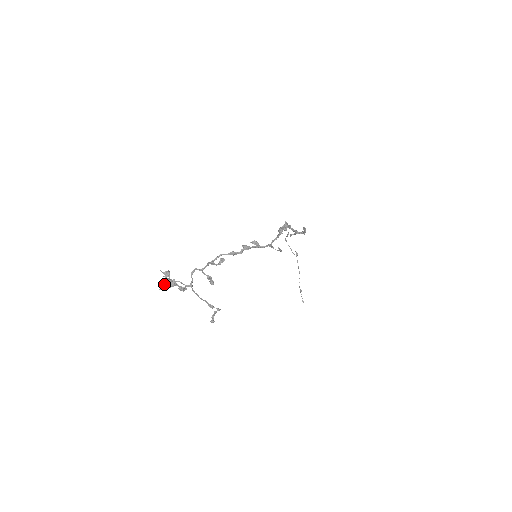
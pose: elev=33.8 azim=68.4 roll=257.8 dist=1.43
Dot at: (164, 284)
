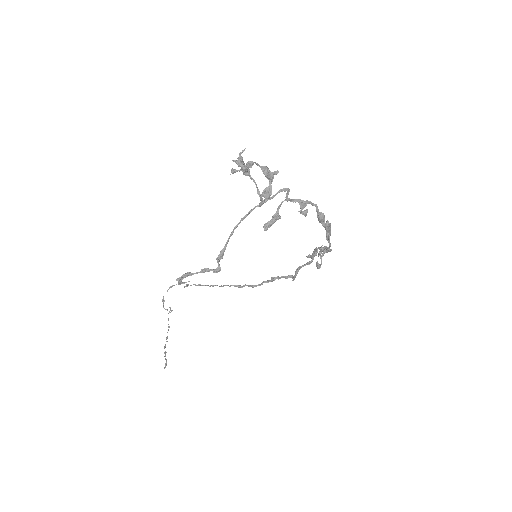
Dot at: (252, 165)
